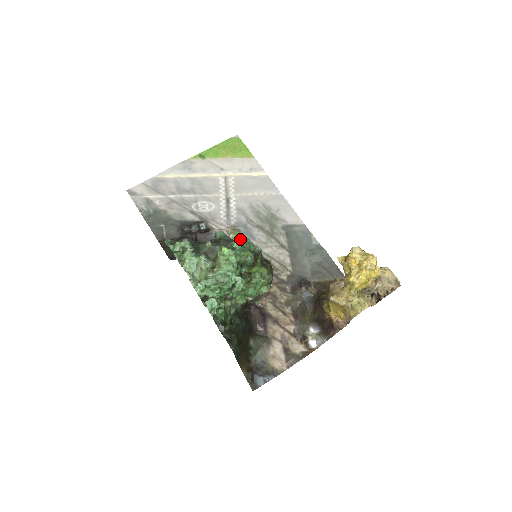
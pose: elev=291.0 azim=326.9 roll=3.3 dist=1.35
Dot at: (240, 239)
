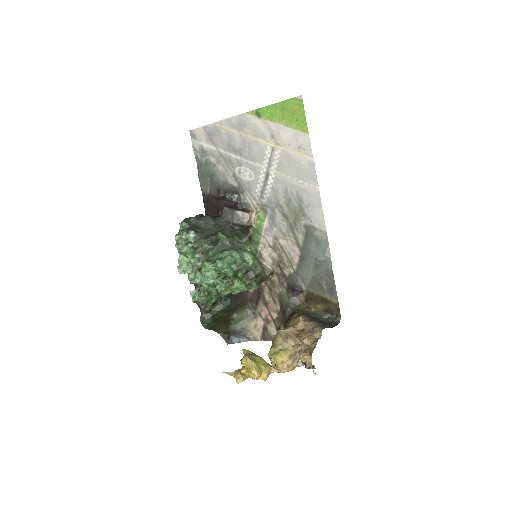
Dot at: (227, 254)
